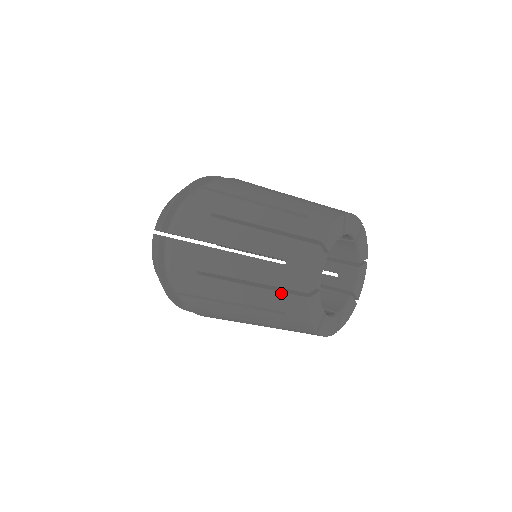
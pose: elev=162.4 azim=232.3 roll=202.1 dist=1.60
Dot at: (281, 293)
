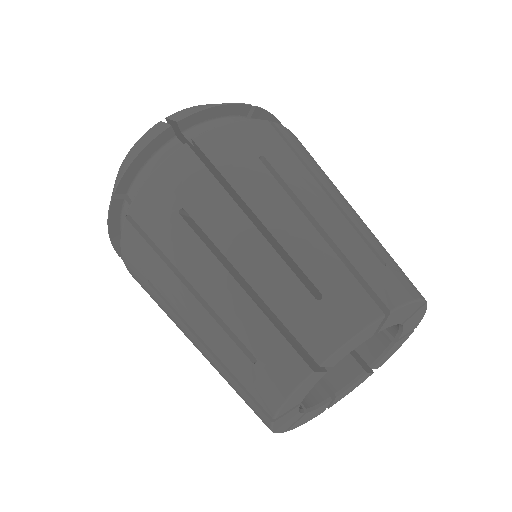
Dot at: (240, 388)
